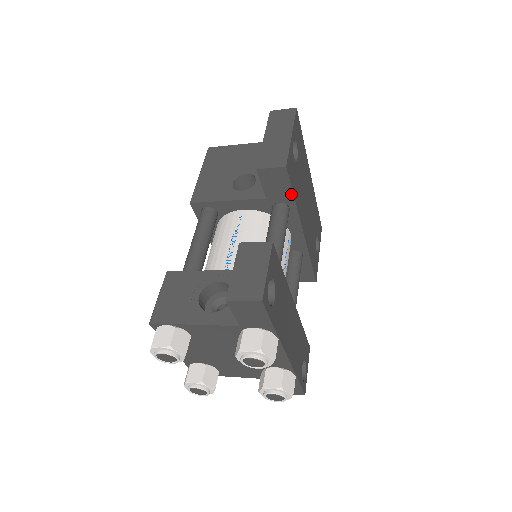
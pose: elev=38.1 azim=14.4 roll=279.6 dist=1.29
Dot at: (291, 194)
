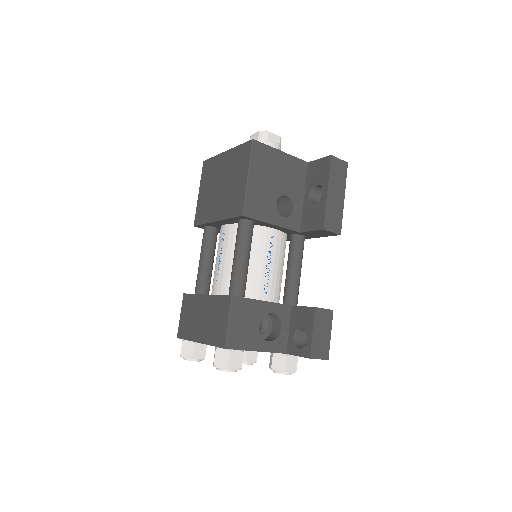
Dot at: (318, 237)
